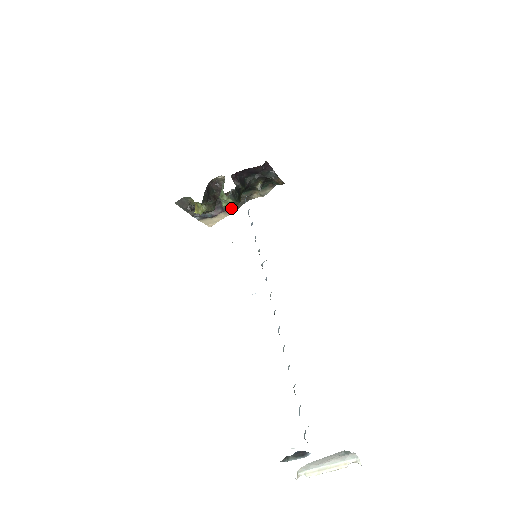
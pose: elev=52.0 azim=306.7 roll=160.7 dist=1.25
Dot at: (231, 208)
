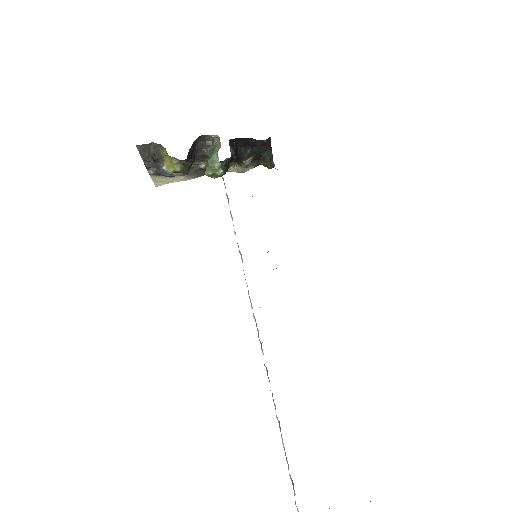
Dot at: (195, 173)
